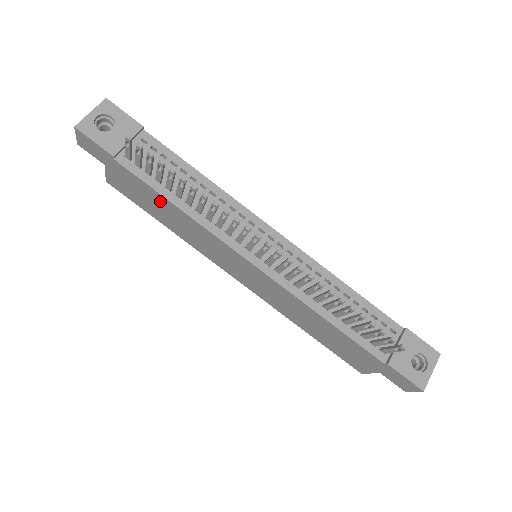
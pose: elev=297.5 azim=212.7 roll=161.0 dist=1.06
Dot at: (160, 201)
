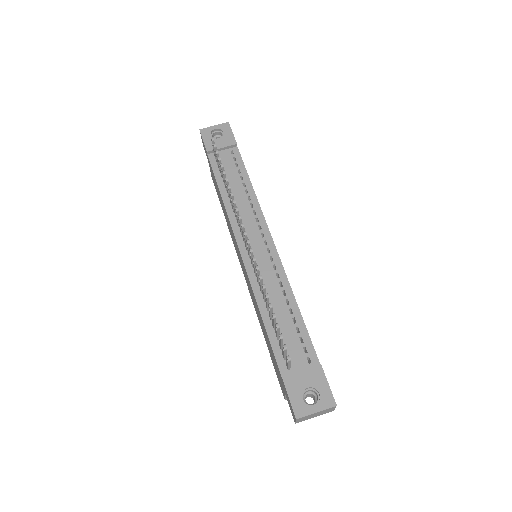
Dot at: occluded
